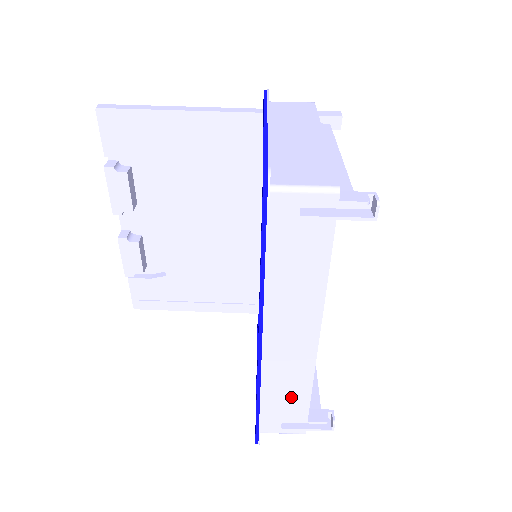
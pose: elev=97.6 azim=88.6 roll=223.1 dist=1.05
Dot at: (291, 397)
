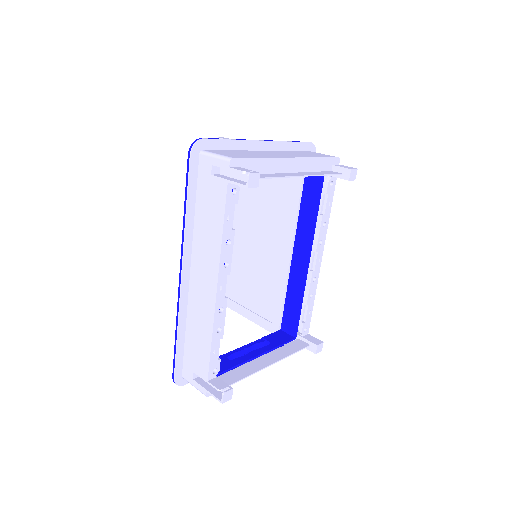
Dot at: (200, 345)
